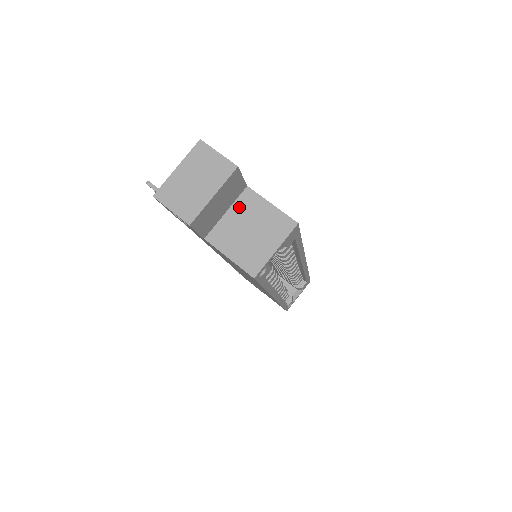
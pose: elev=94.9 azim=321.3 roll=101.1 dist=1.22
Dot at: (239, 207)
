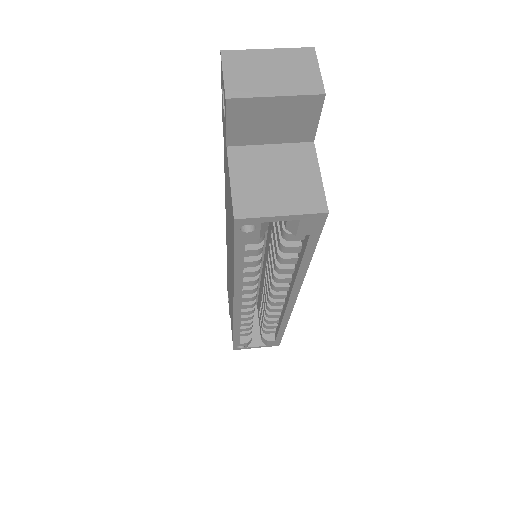
Dot at: (287, 151)
